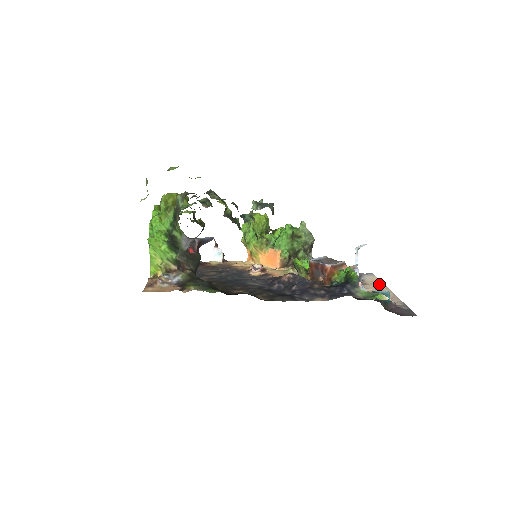
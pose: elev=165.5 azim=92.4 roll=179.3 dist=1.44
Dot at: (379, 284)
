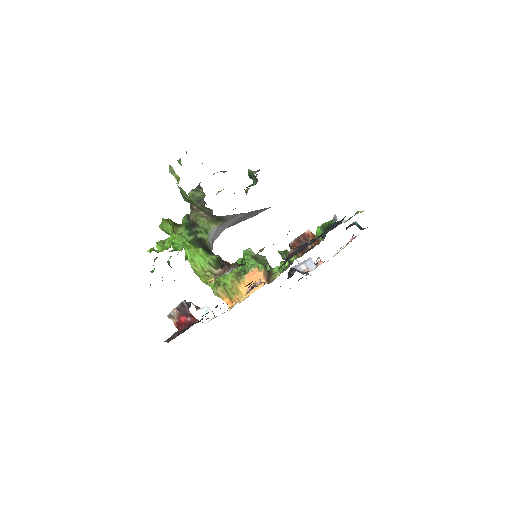
Dot at: occluded
